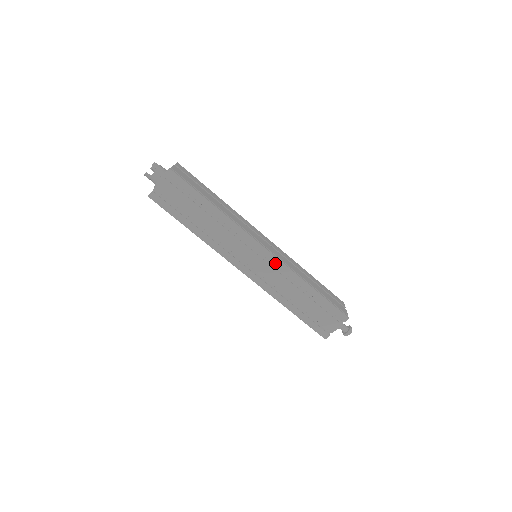
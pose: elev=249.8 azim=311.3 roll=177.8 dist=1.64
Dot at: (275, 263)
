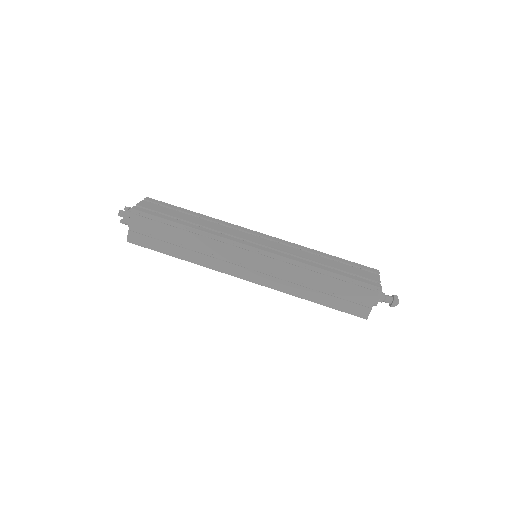
Dot at: (278, 241)
